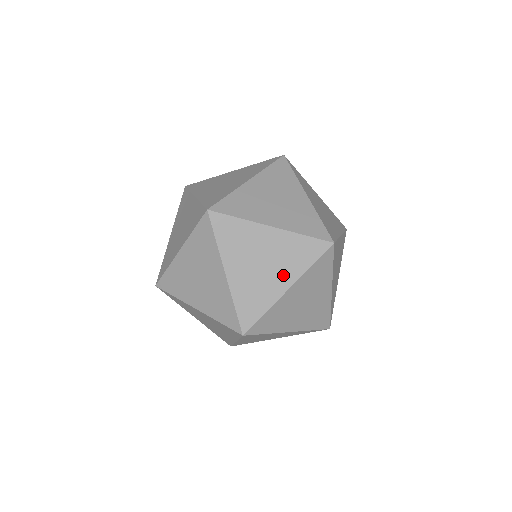
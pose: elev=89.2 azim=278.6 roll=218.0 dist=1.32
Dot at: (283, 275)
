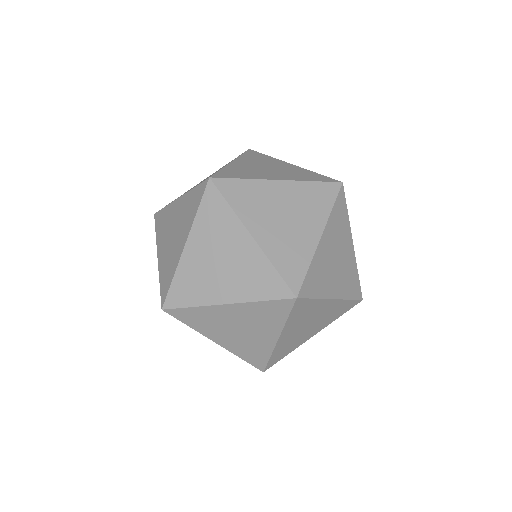
Dot at: occluded
